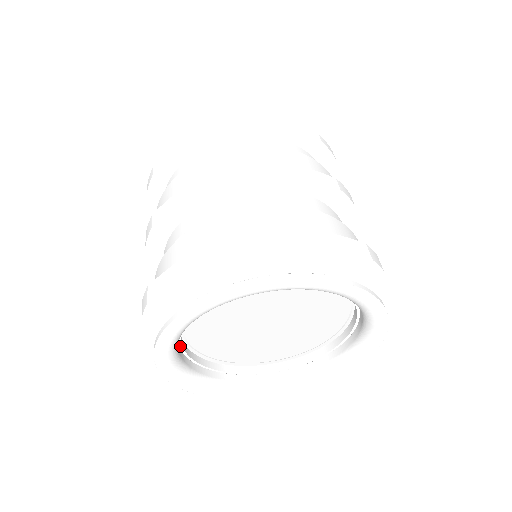
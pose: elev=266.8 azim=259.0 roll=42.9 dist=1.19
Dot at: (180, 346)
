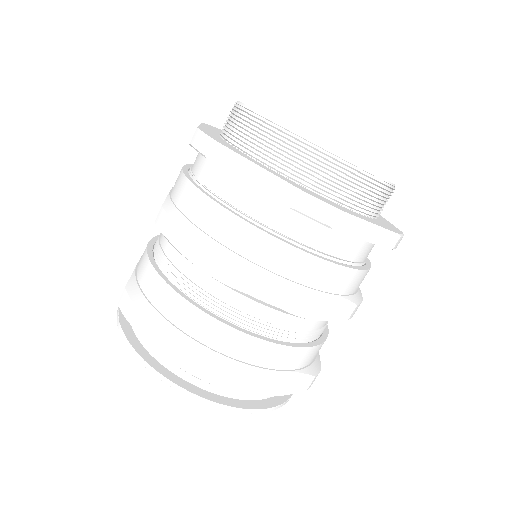
Dot at: occluded
